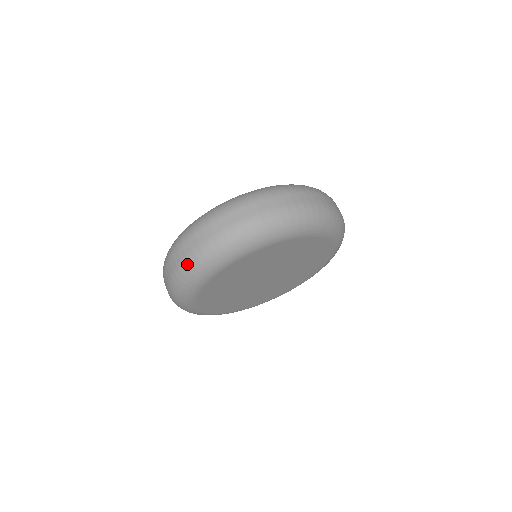
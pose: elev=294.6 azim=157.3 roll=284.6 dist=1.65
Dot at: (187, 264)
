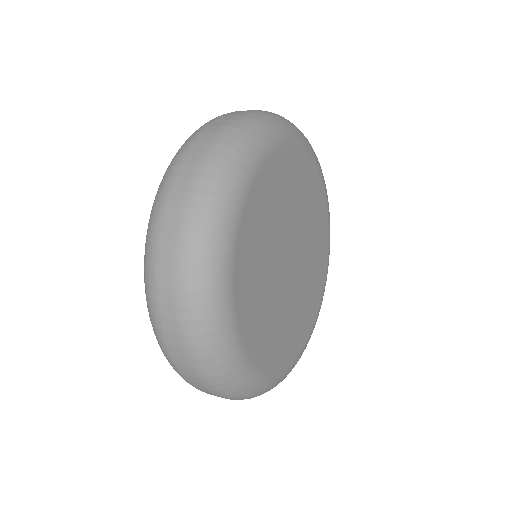
Dot at: (185, 282)
